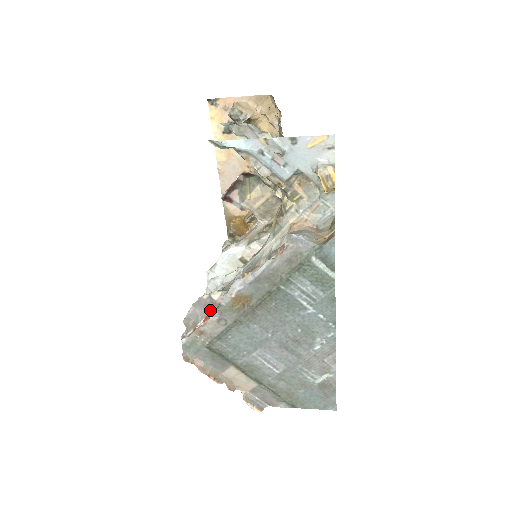
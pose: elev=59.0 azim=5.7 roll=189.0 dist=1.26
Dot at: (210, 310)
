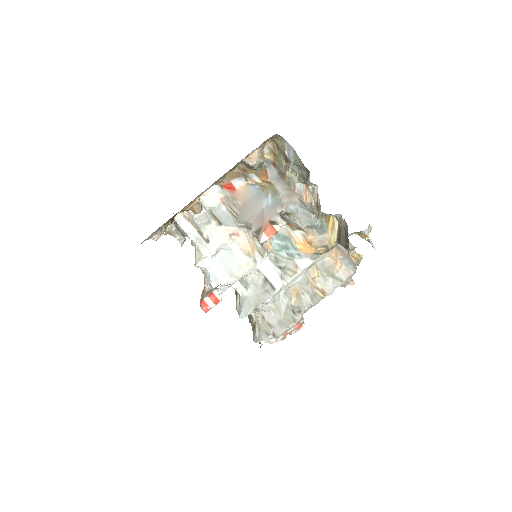
Dot at: (299, 322)
